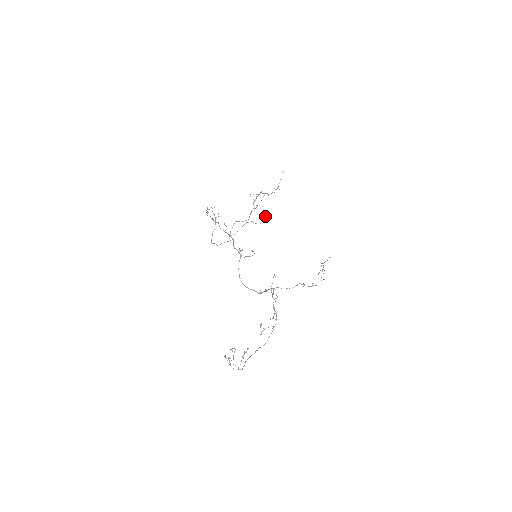
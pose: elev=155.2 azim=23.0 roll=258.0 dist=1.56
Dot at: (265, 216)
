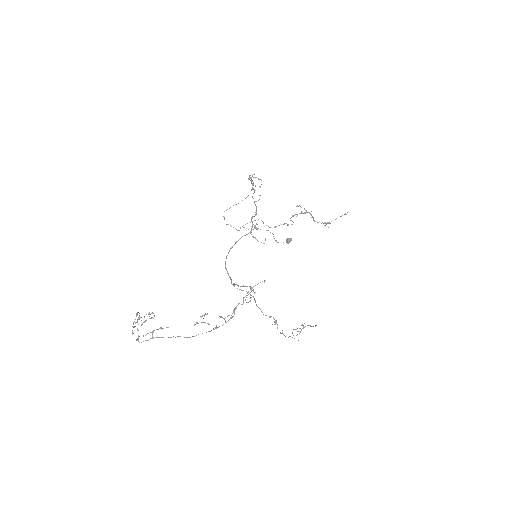
Dot at: (289, 240)
